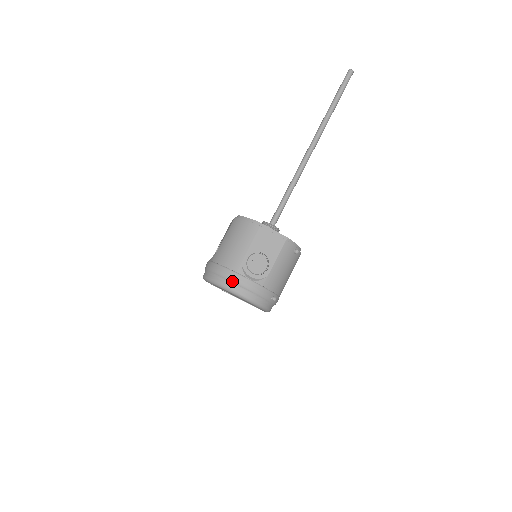
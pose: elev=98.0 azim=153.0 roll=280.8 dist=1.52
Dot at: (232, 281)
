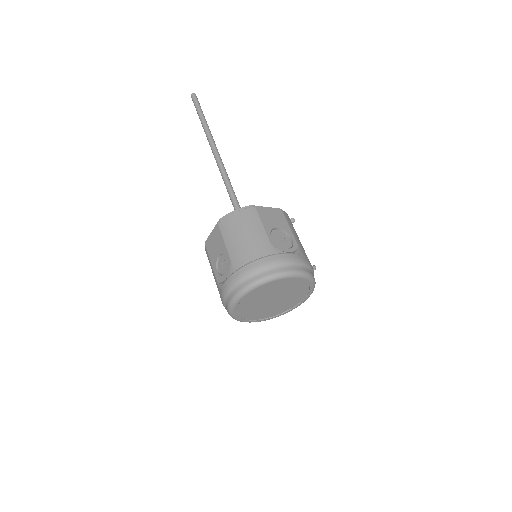
Dot at: (278, 264)
